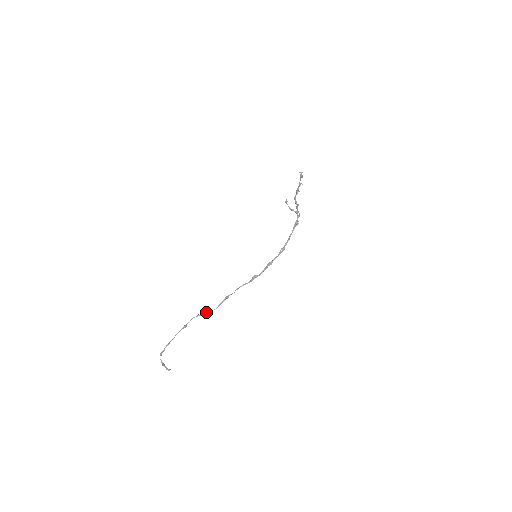
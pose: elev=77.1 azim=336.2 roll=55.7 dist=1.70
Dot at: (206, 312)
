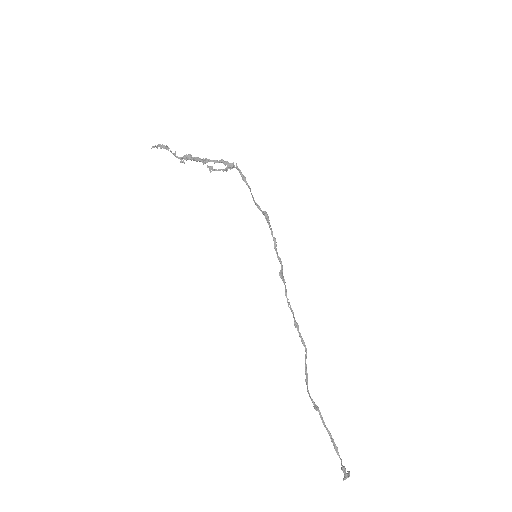
Dot at: (306, 366)
